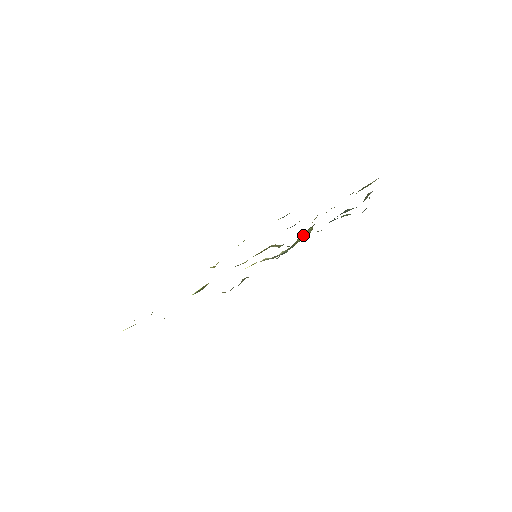
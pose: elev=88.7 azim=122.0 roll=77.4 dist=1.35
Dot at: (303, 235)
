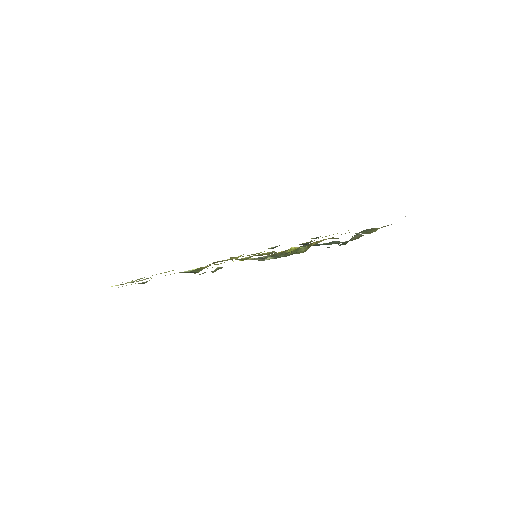
Dot at: (295, 250)
